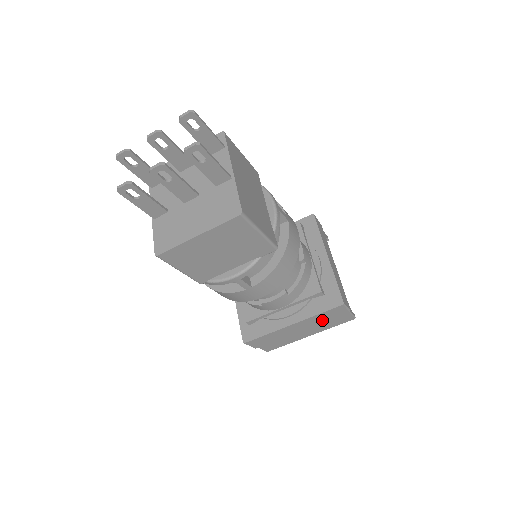
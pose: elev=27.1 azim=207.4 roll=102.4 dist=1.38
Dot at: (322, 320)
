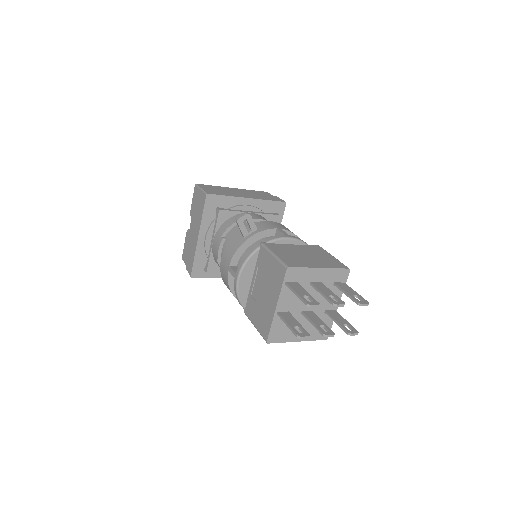
Dot at: occluded
